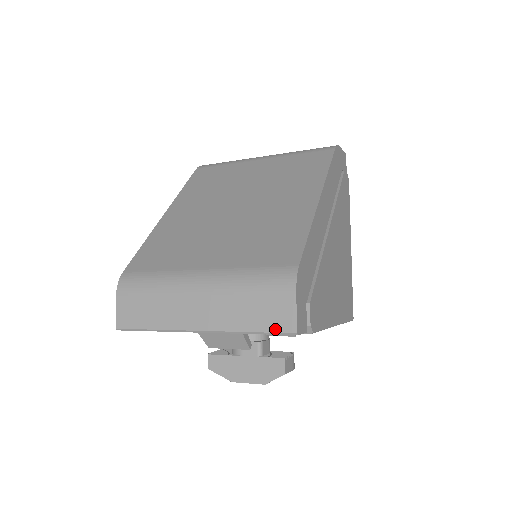
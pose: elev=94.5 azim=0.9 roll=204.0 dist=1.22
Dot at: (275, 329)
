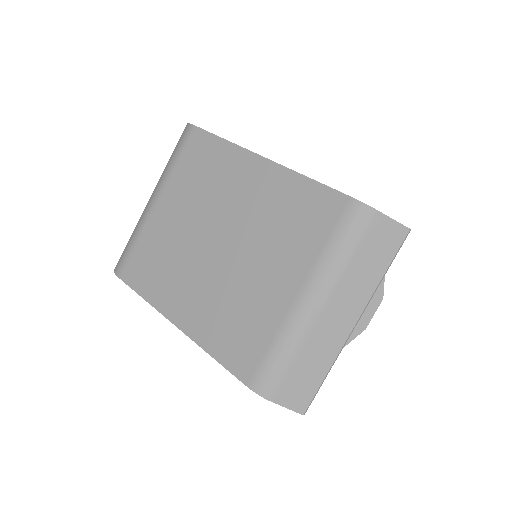
Dot at: (396, 247)
